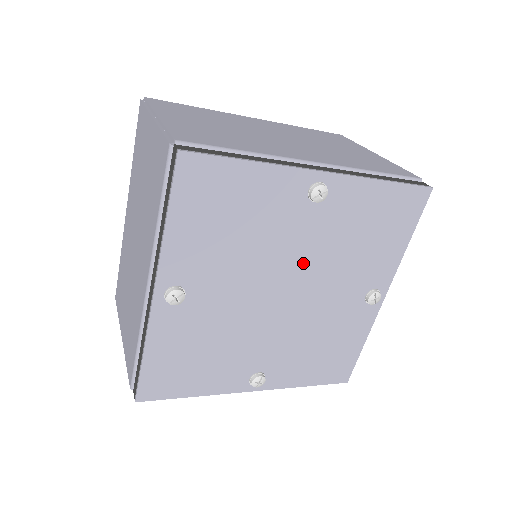
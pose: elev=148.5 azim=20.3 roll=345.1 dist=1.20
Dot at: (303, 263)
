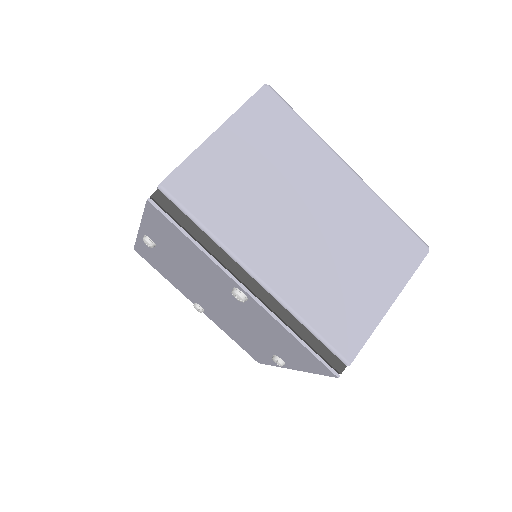
Dot at: (230, 304)
